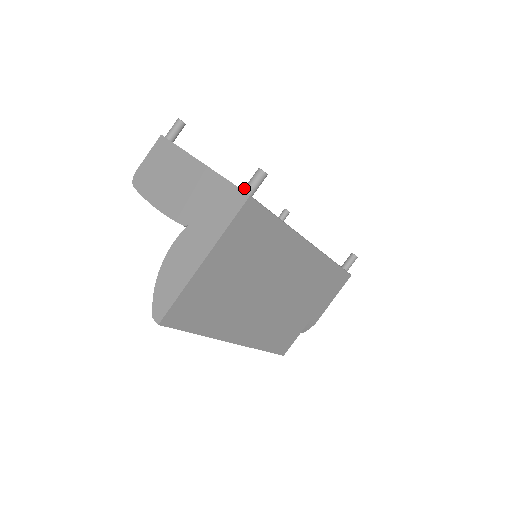
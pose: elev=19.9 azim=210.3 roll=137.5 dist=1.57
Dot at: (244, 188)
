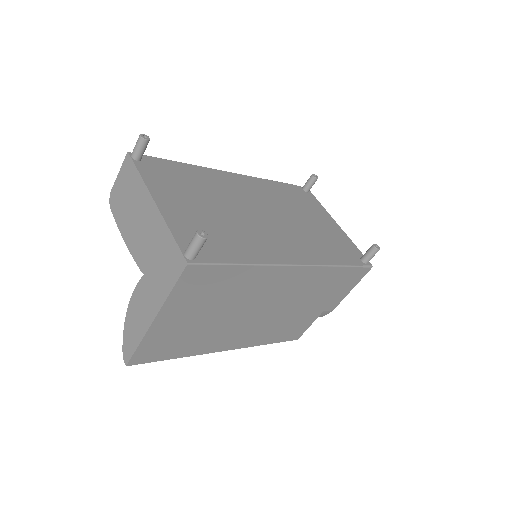
Dot at: (184, 251)
